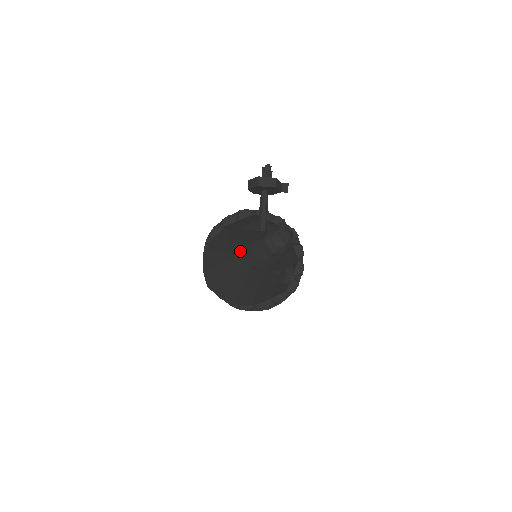
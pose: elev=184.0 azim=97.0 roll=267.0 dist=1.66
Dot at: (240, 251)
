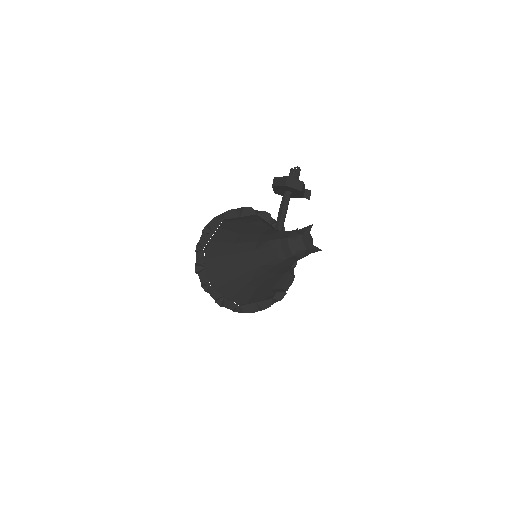
Dot at: (254, 246)
